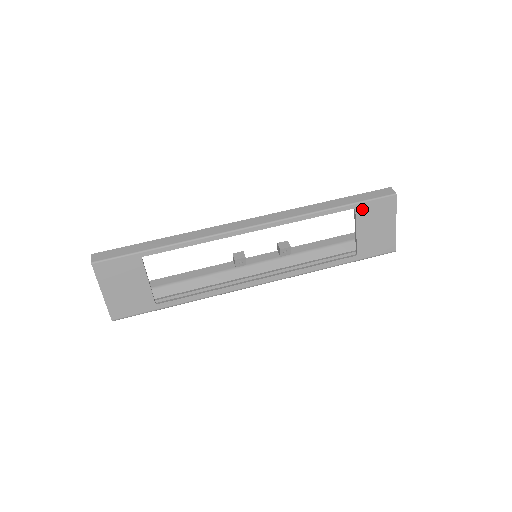
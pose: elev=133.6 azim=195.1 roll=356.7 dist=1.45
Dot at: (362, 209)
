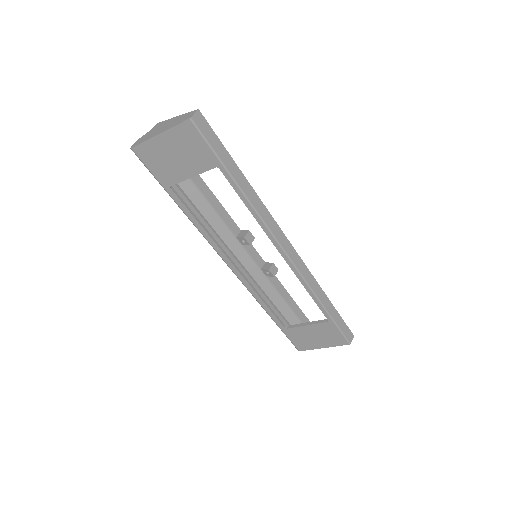
Dot at: (330, 326)
